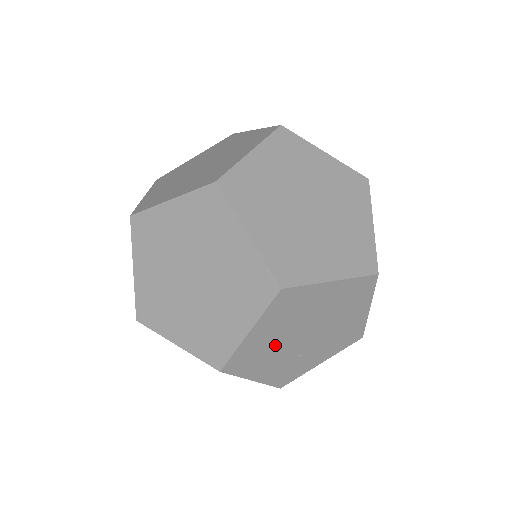
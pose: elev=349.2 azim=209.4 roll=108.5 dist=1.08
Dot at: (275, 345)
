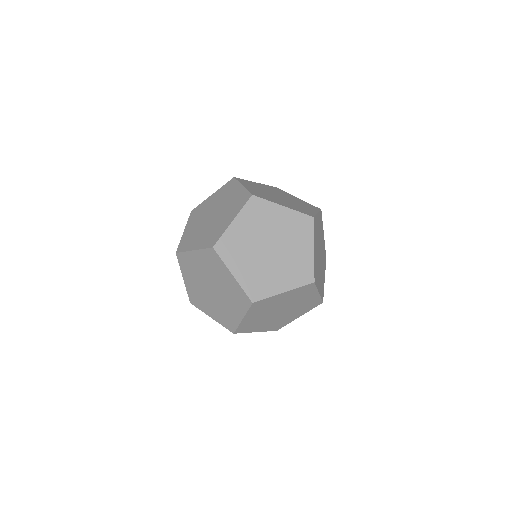
Dot at: (262, 319)
